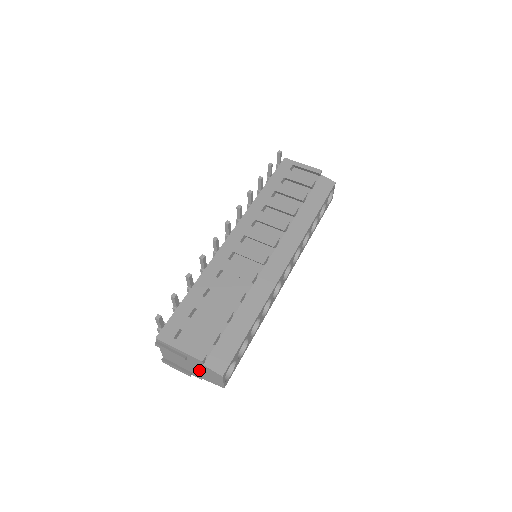
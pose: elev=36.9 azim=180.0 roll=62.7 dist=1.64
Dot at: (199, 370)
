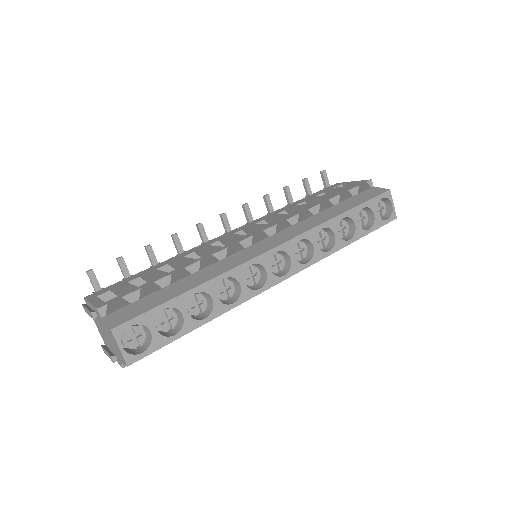
Dot at: (110, 339)
